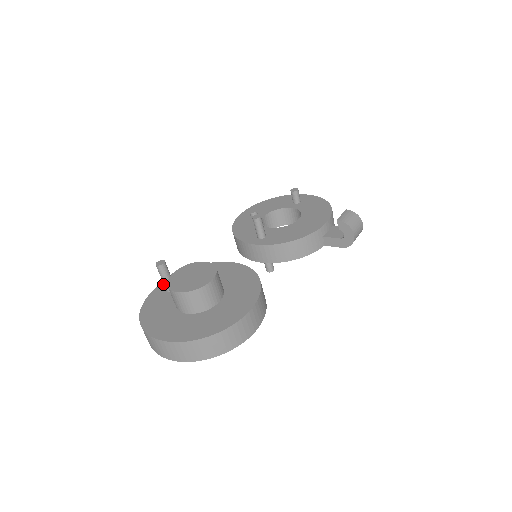
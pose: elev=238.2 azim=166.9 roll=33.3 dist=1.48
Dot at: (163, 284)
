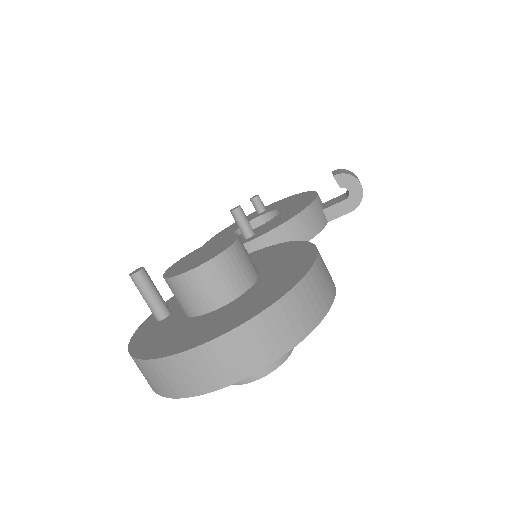
Dot at: (146, 322)
